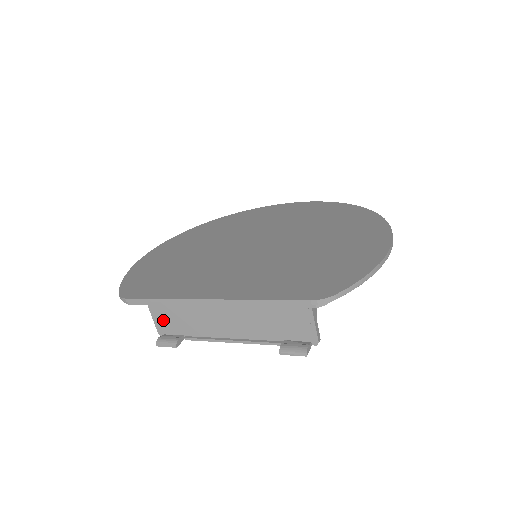
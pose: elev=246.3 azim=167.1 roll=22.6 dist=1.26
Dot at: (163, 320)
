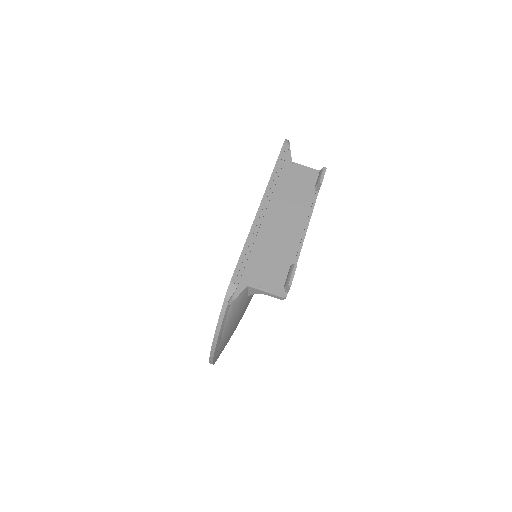
Dot at: (269, 281)
